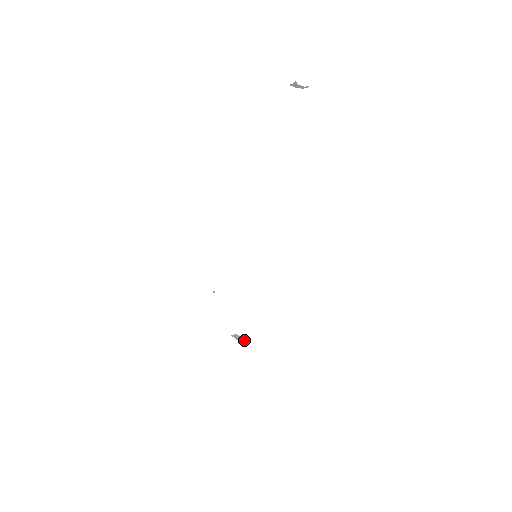
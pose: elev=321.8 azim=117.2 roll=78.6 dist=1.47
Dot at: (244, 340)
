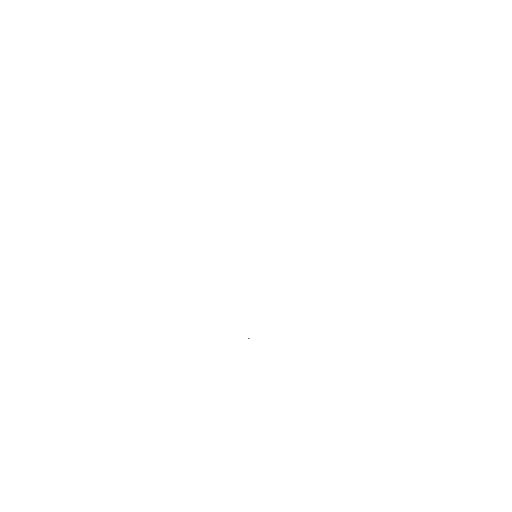
Dot at: occluded
